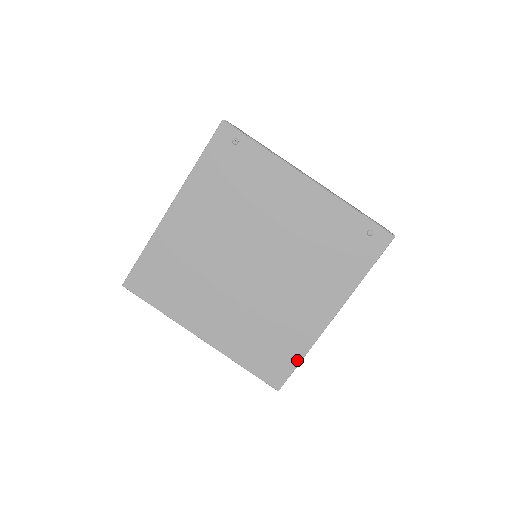
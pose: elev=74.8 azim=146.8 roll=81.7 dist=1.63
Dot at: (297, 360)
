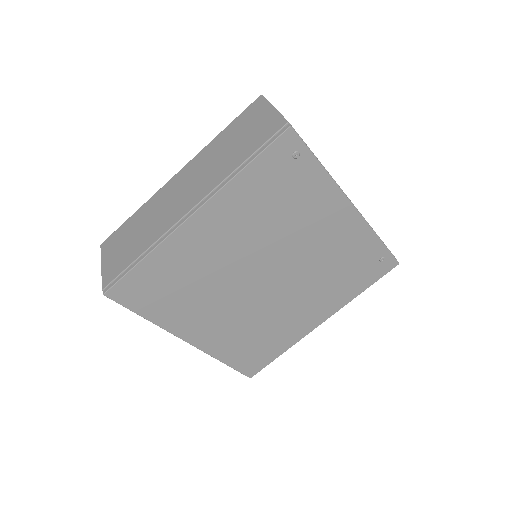
Dot at: (277, 355)
